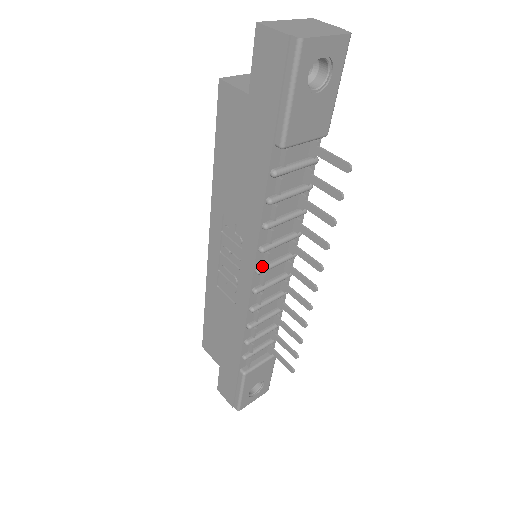
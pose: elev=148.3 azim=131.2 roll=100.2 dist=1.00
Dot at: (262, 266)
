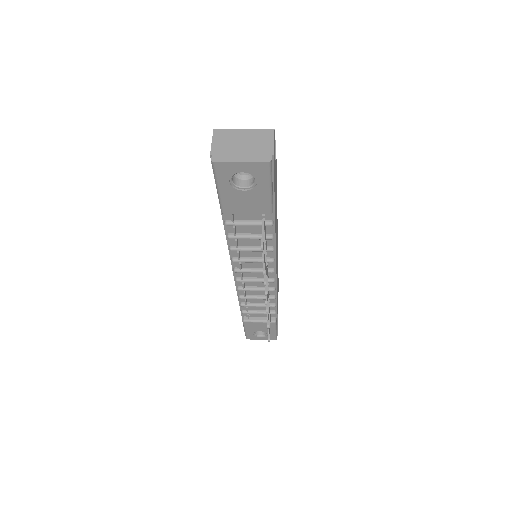
Dot at: (239, 268)
